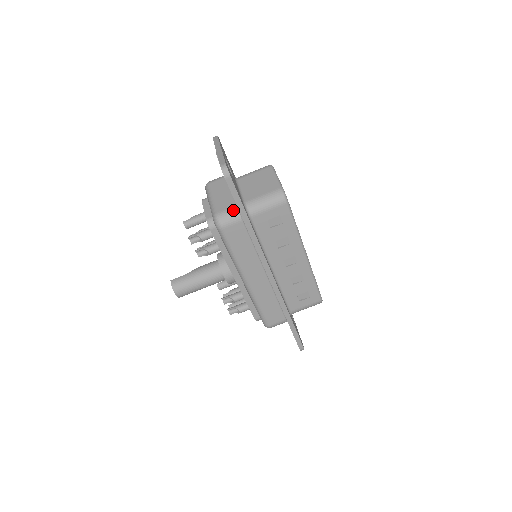
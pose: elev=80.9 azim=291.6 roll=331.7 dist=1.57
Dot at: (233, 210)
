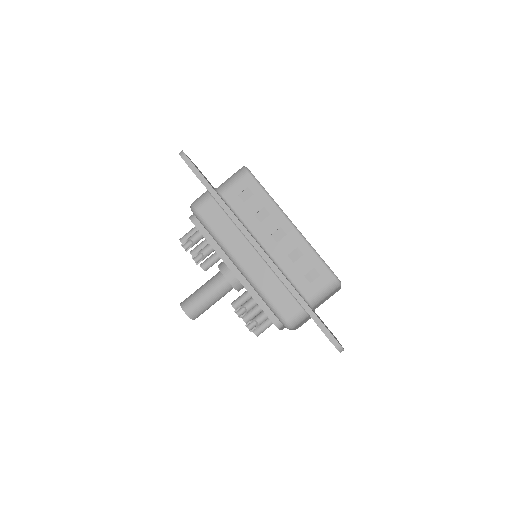
Dot at: (204, 193)
